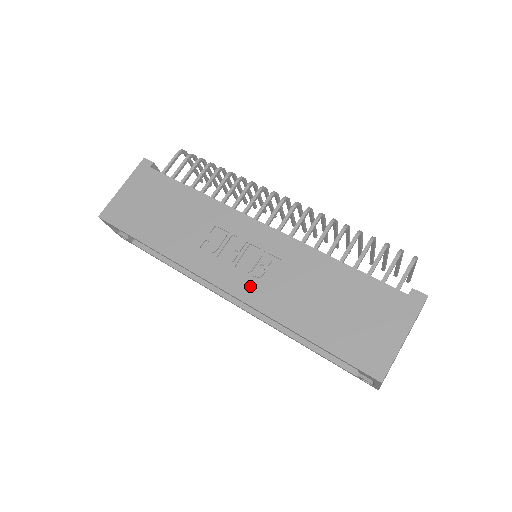
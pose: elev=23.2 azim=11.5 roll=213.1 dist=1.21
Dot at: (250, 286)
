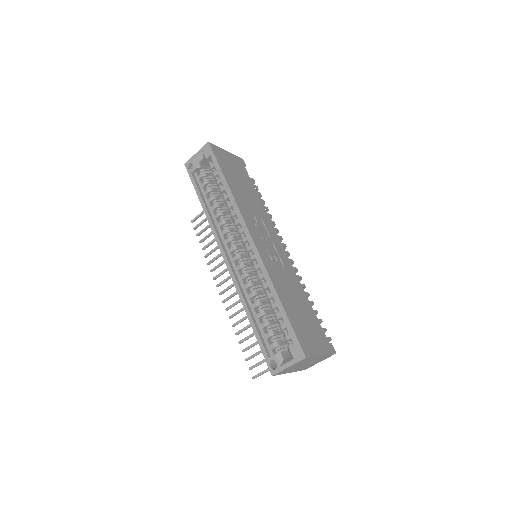
Dot at: (266, 256)
